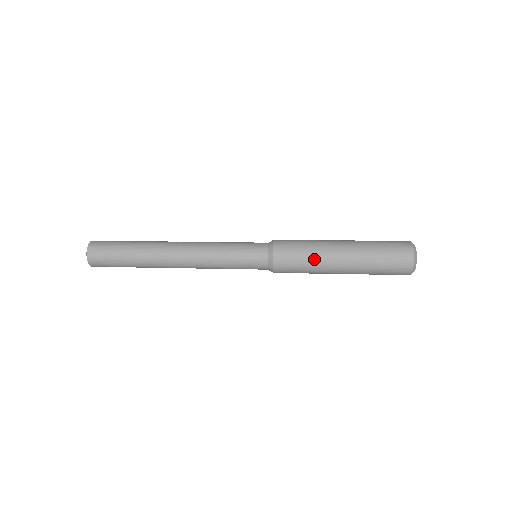
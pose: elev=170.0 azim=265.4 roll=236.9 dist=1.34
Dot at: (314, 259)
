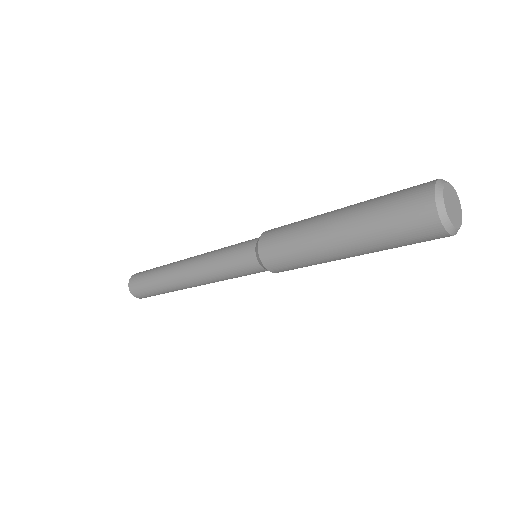
Dot at: (306, 219)
